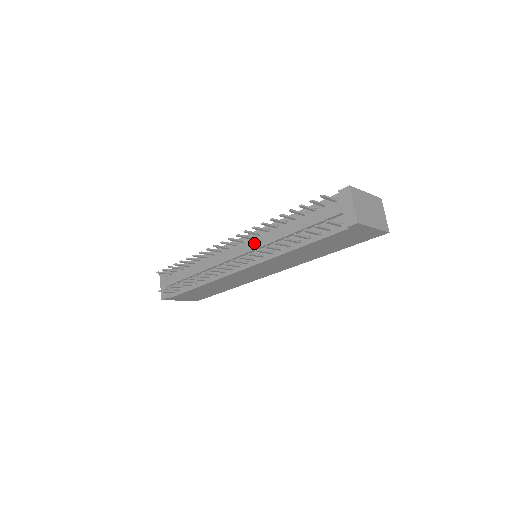
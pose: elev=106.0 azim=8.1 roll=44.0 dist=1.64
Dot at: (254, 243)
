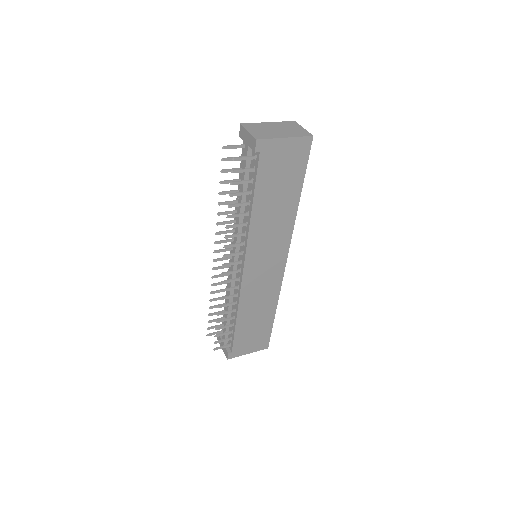
Dot at: occluded
